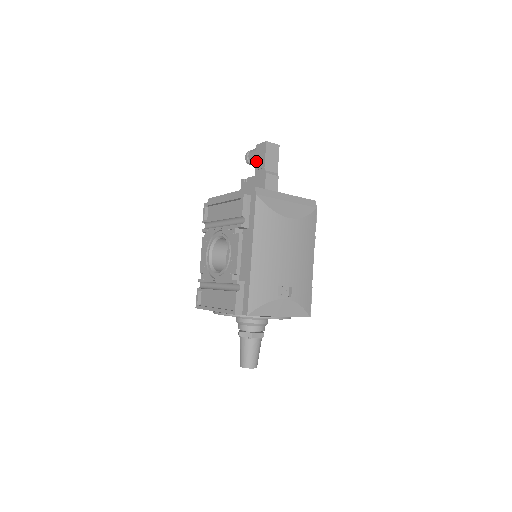
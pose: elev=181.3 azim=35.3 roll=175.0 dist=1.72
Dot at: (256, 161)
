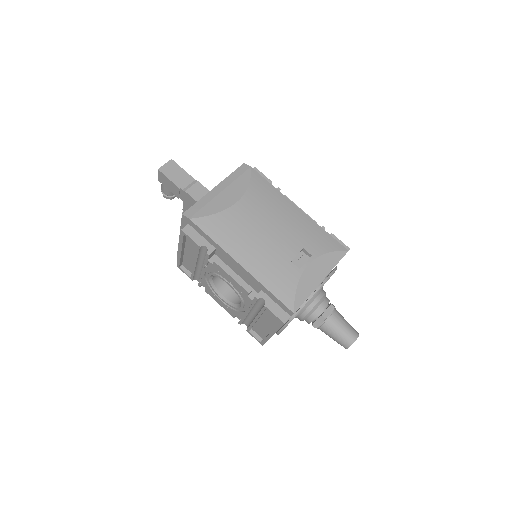
Dot at: (171, 191)
